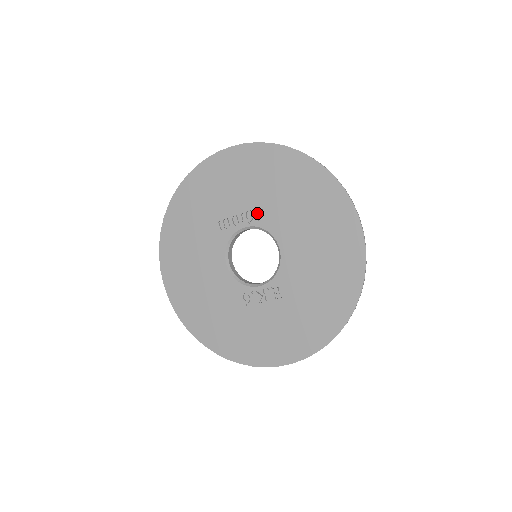
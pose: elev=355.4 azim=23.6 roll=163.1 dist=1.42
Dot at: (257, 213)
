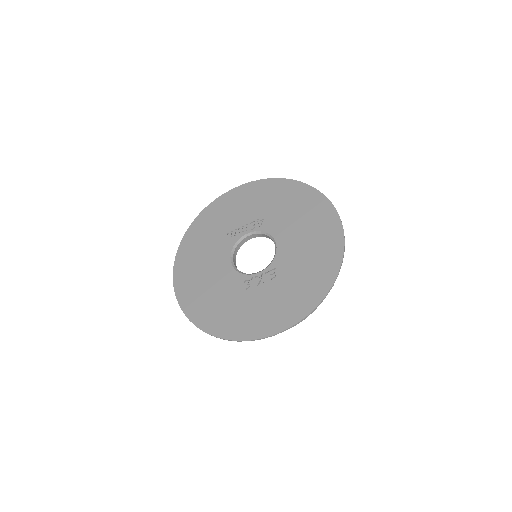
Dot at: (258, 223)
